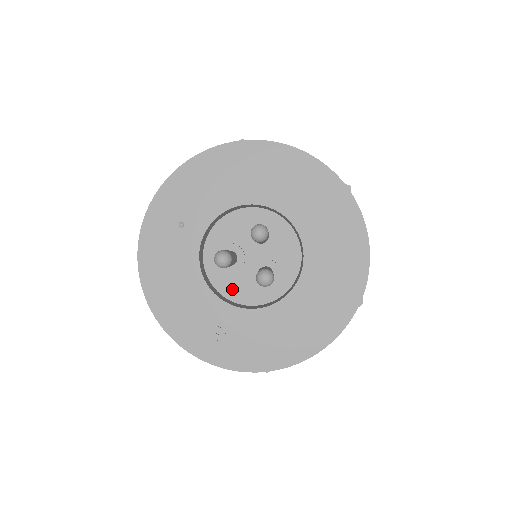
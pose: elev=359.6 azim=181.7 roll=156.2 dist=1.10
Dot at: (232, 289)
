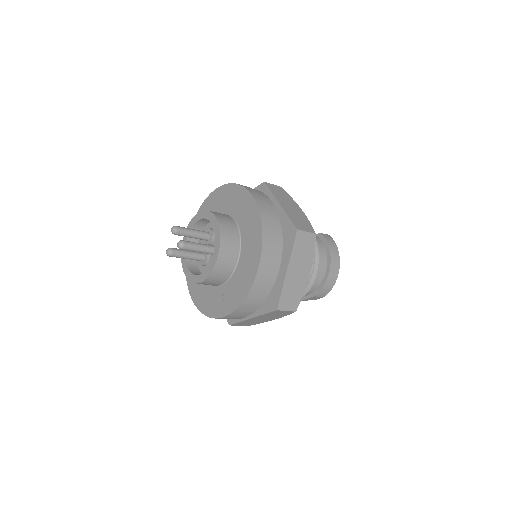
Dot at: occluded
